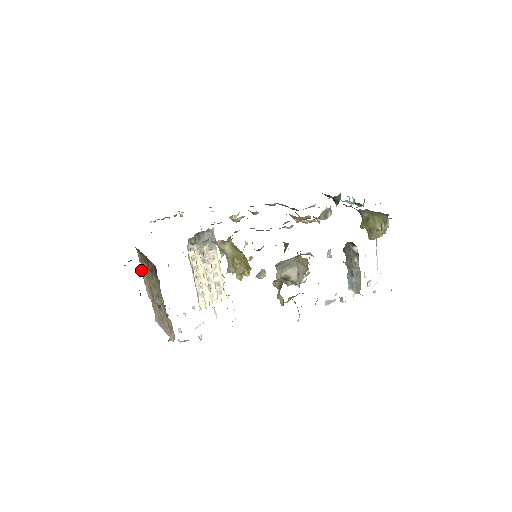
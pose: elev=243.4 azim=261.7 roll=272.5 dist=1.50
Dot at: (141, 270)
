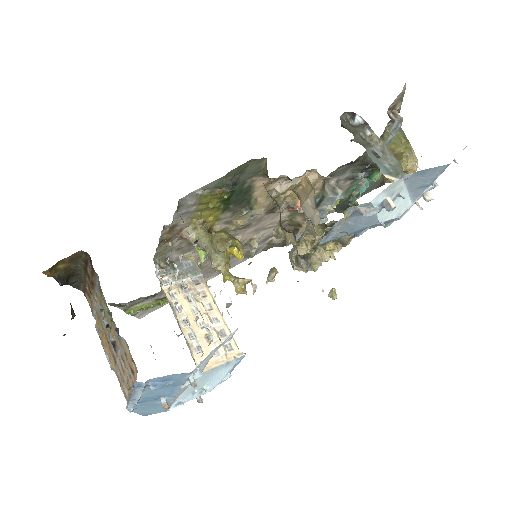
Dot at: (95, 325)
